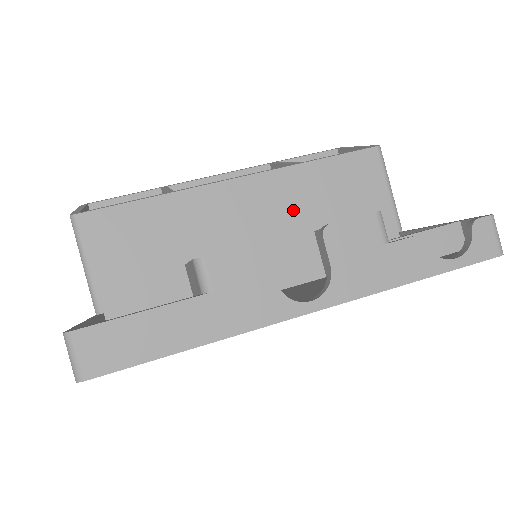
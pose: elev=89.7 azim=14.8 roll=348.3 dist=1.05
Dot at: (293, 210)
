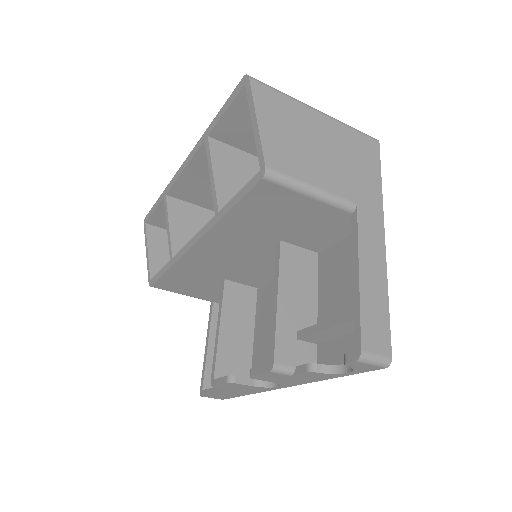
Dot at: (248, 242)
